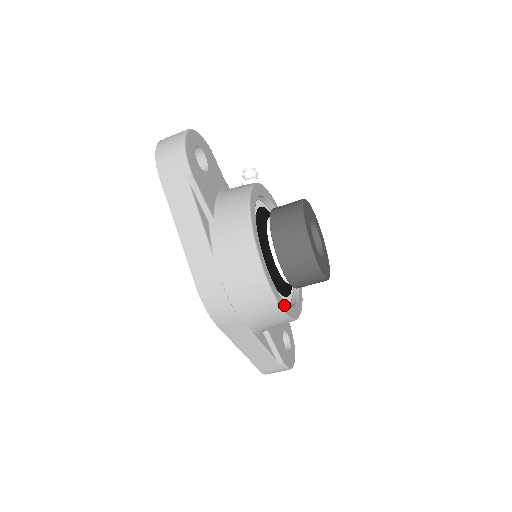
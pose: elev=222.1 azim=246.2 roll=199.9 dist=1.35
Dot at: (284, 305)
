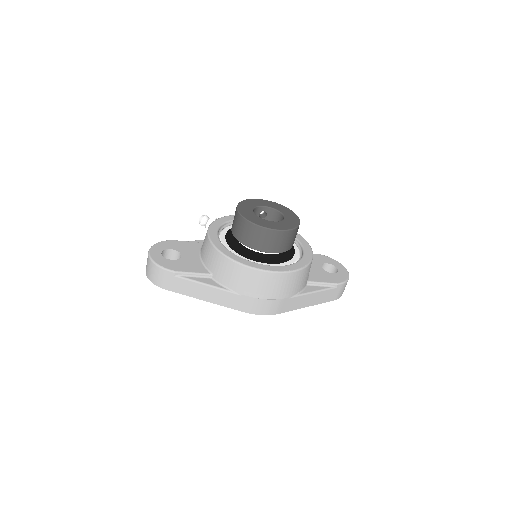
Dot at: (293, 267)
